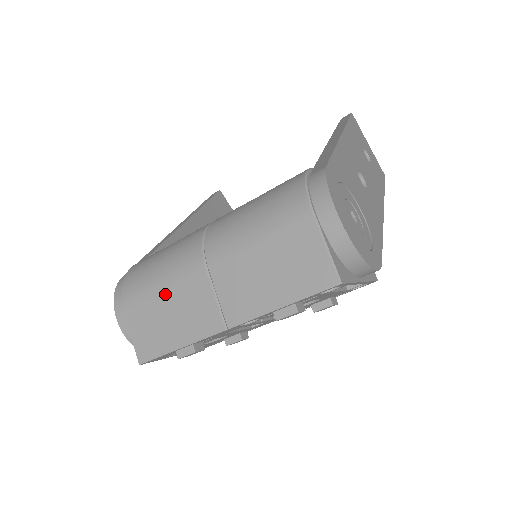
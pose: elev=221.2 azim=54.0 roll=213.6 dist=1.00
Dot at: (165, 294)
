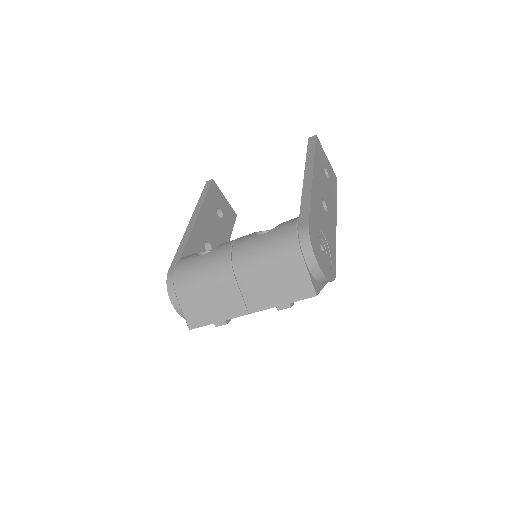
Dot at: (207, 291)
